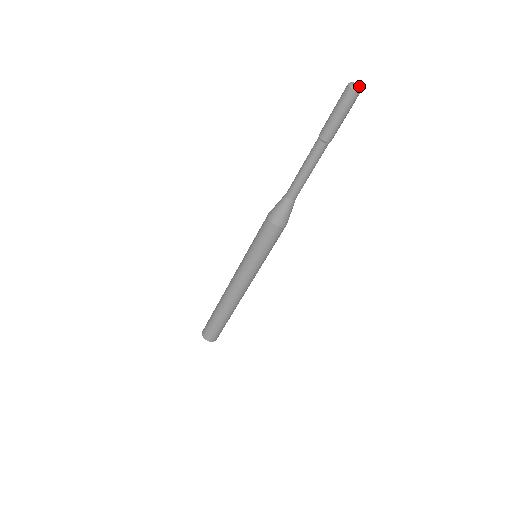
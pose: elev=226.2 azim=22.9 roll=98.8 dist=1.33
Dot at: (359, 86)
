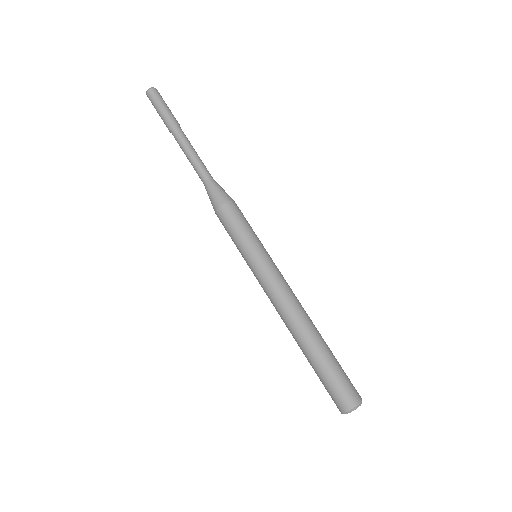
Dot at: occluded
